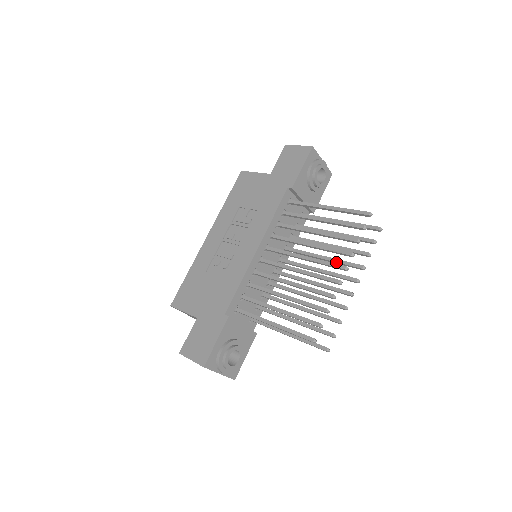
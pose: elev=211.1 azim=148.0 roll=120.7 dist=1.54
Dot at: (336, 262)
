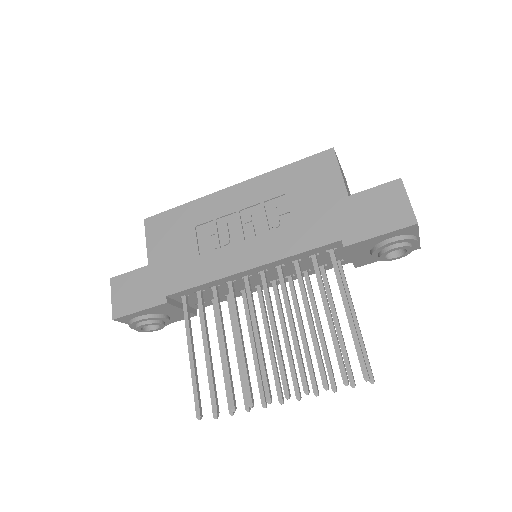
Dot at: (305, 355)
